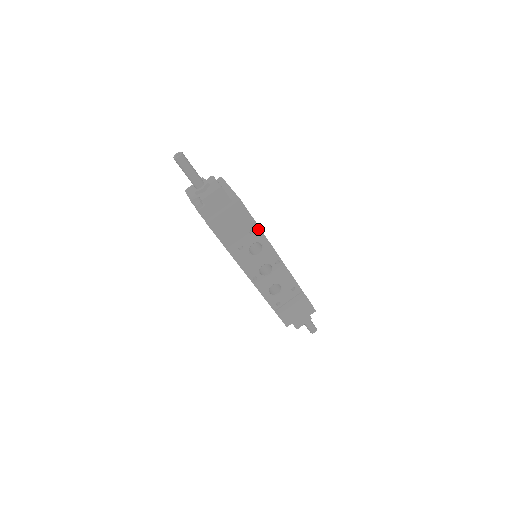
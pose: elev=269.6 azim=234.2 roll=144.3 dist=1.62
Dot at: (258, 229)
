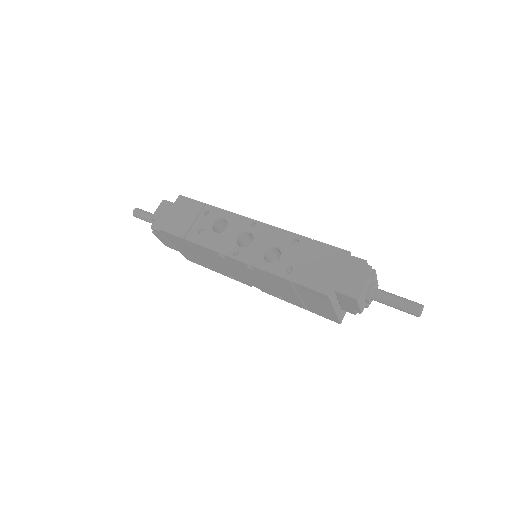
Dot at: (211, 207)
